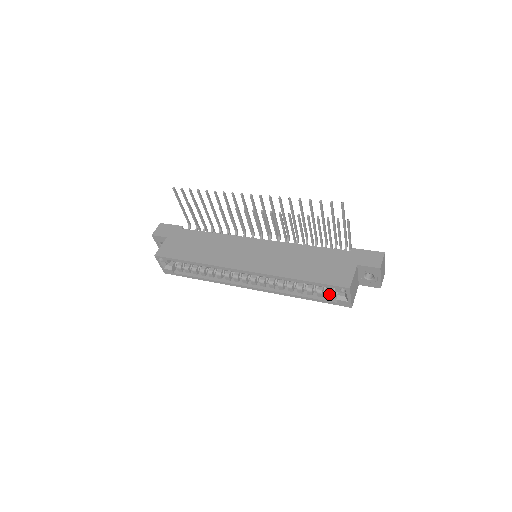
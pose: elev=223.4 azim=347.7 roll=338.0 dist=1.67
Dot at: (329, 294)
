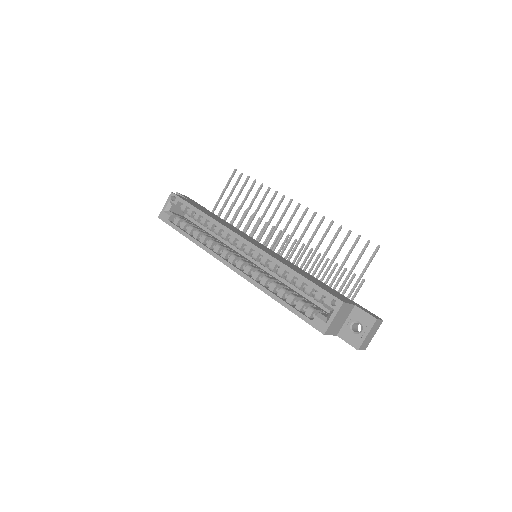
Dot at: (310, 309)
